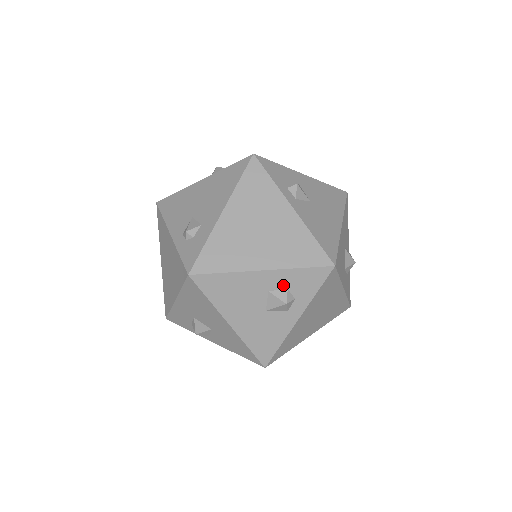
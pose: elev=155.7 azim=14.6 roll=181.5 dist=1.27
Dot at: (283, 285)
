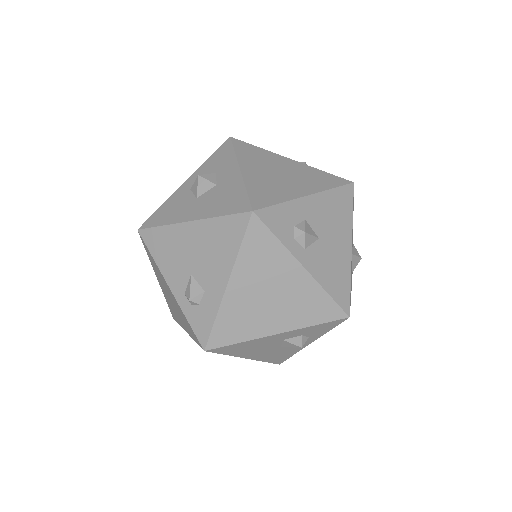
Dot at: (298, 335)
